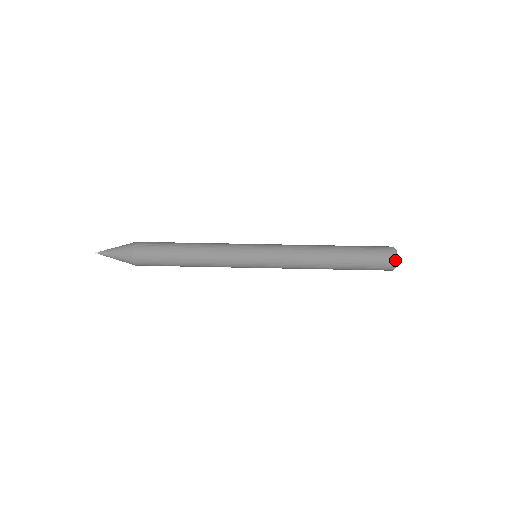
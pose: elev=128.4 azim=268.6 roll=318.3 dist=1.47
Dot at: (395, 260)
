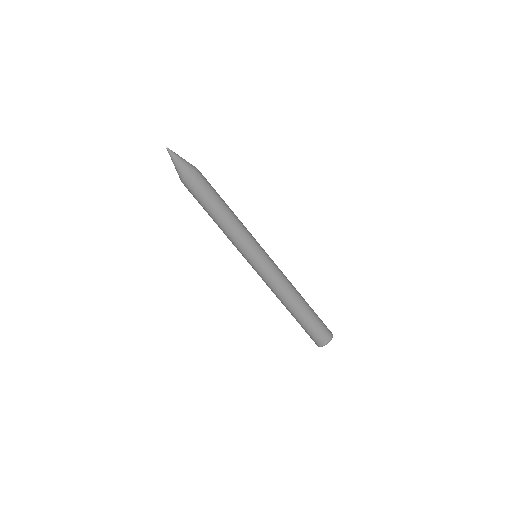
Dot at: (321, 346)
